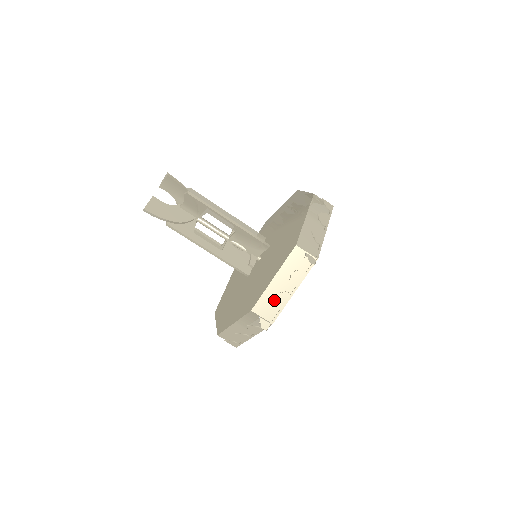
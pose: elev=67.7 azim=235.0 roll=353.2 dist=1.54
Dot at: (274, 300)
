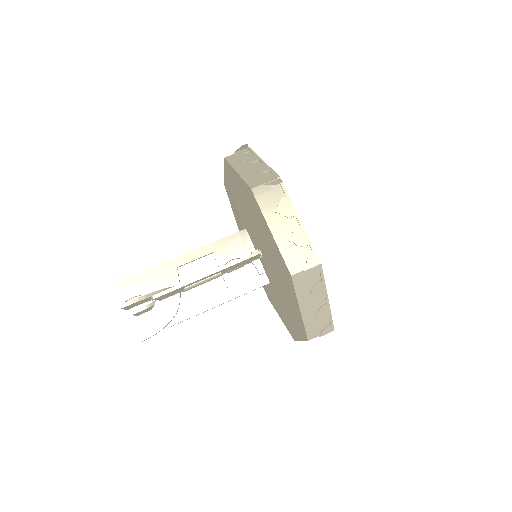
Dot at: (257, 174)
